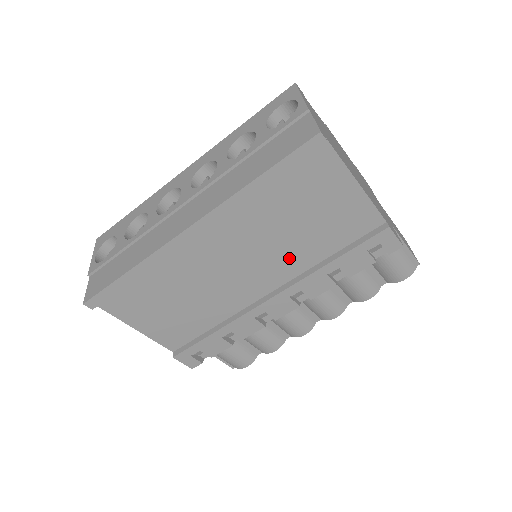
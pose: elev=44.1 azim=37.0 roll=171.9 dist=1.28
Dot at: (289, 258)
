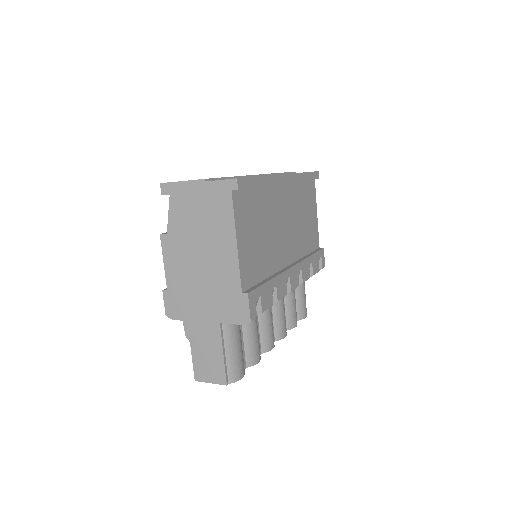
Dot at: (298, 242)
